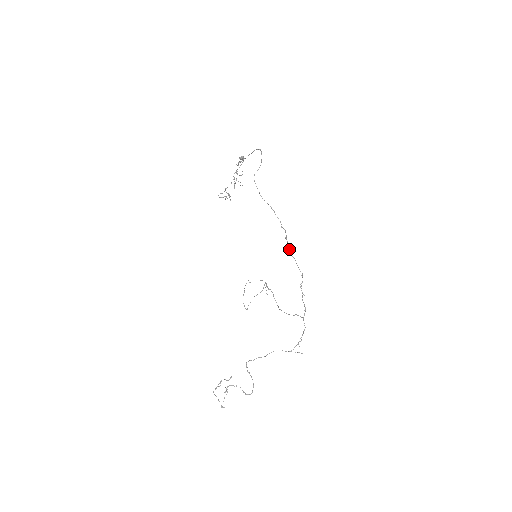
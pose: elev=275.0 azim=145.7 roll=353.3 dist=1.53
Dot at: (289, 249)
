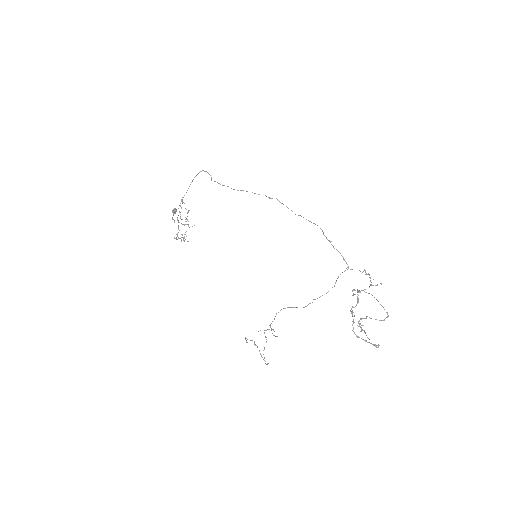
Dot at: (291, 210)
